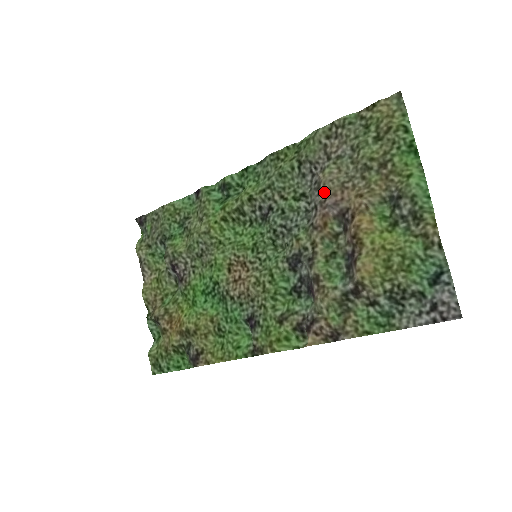
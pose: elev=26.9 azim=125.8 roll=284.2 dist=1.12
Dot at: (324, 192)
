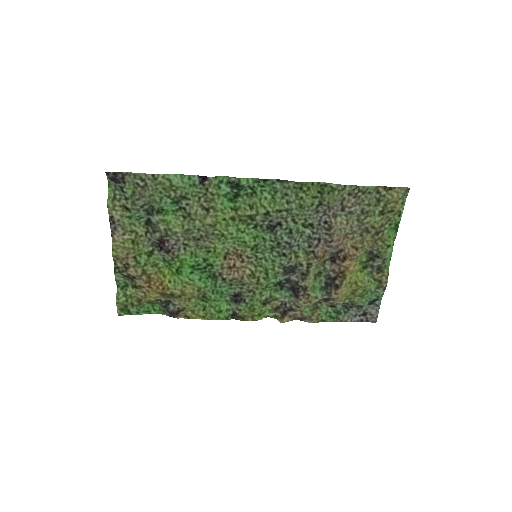
Dot at: (333, 236)
